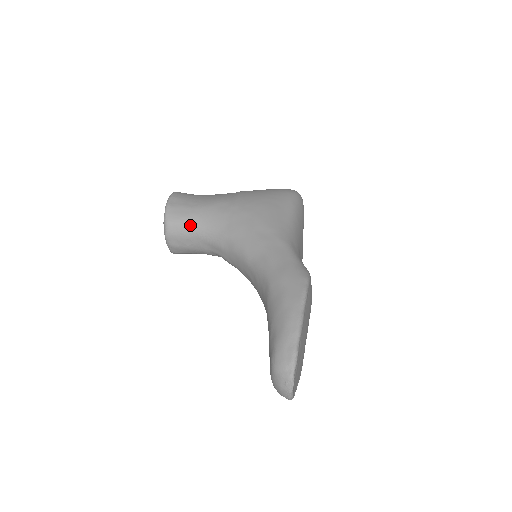
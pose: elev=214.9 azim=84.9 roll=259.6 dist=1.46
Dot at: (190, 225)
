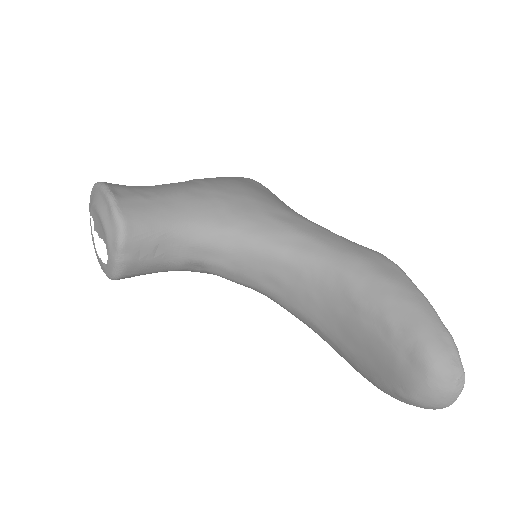
Dot at: (162, 222)
